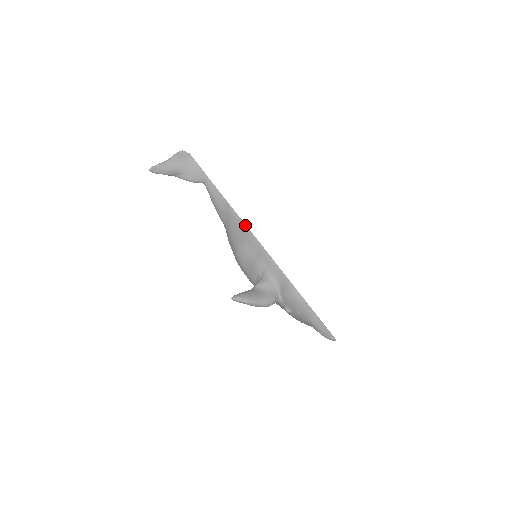
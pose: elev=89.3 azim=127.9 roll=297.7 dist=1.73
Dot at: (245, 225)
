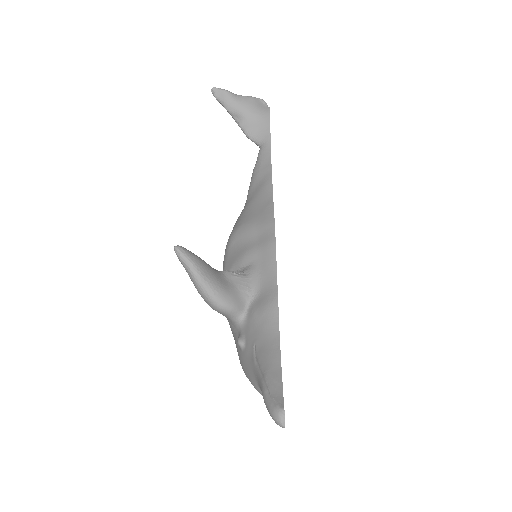
Dot at: (272, 201)
